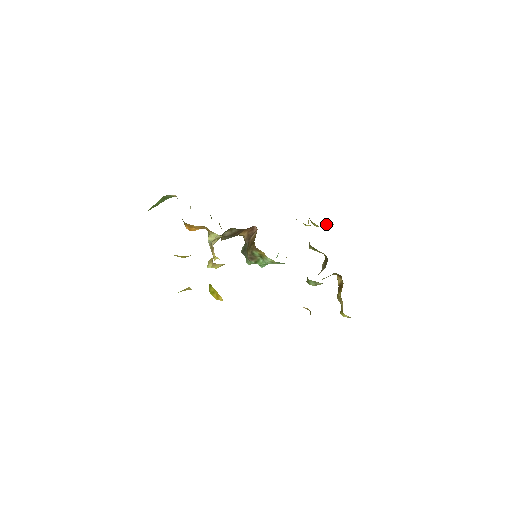
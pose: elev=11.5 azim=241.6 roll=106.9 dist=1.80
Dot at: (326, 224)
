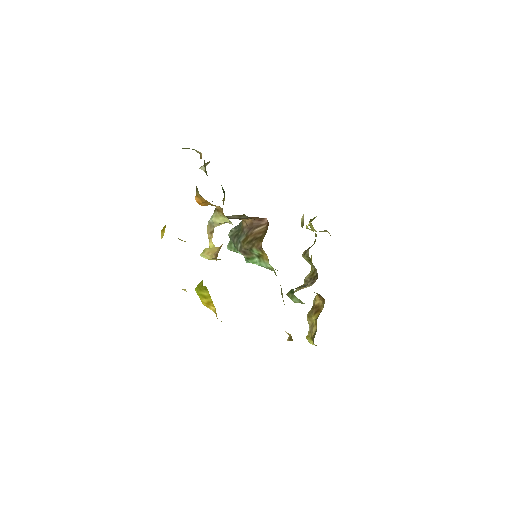
Dot at: (323, 231)
